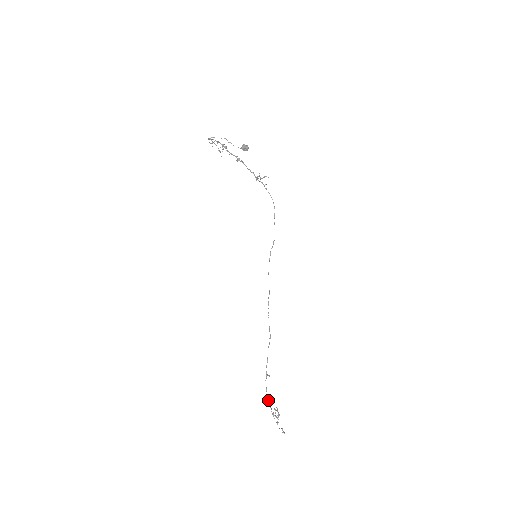
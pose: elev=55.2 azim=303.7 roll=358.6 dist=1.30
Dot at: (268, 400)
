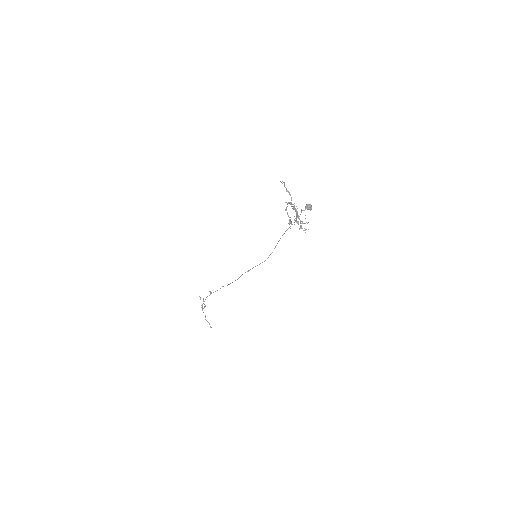
Dot at: occluded
